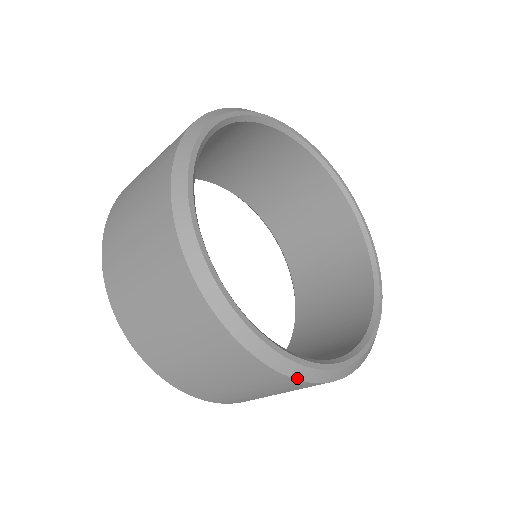
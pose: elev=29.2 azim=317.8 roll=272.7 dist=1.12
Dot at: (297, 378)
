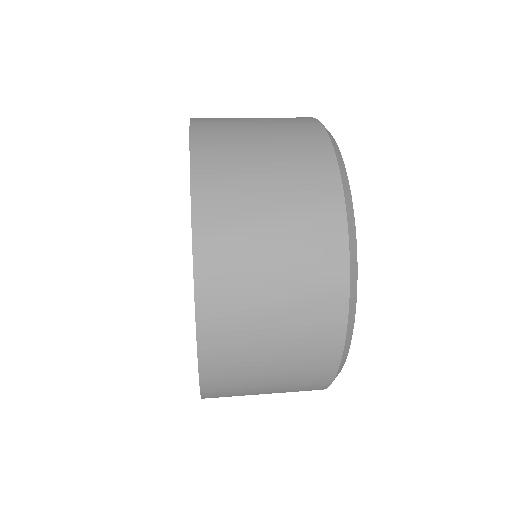
Dot at: occluded
